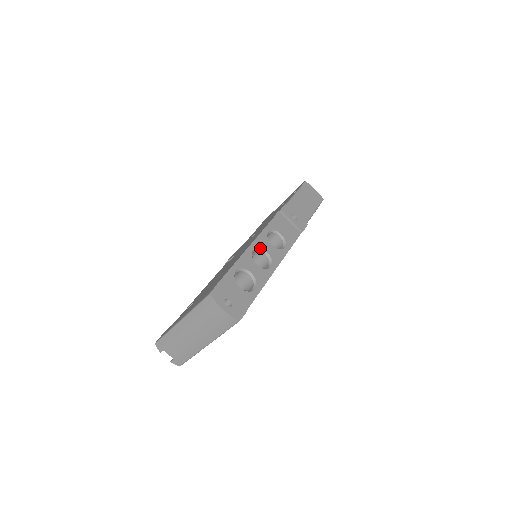
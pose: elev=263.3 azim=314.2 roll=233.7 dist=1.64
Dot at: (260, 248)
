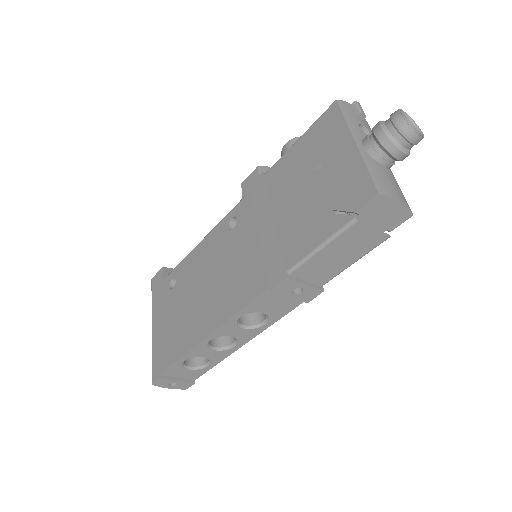
Dot at: occluded
